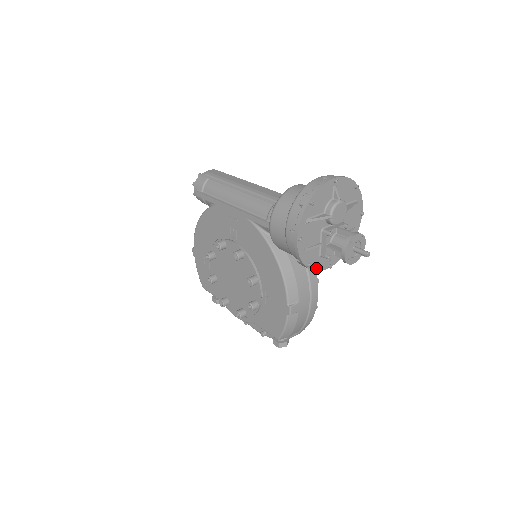
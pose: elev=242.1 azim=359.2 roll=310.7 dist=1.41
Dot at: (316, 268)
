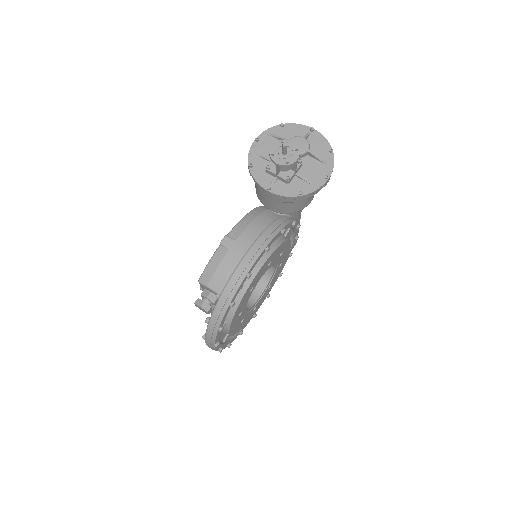
Dot at: (256, 178)
